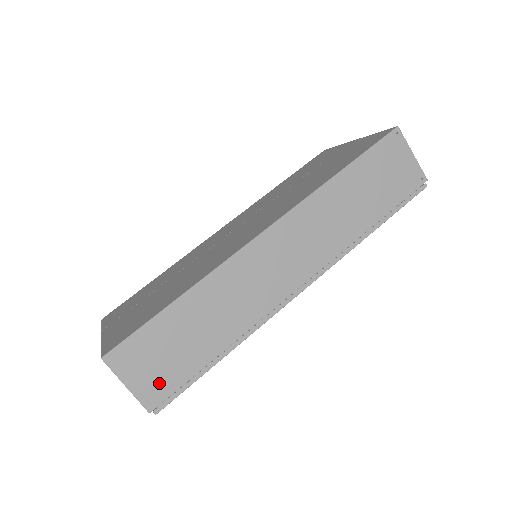
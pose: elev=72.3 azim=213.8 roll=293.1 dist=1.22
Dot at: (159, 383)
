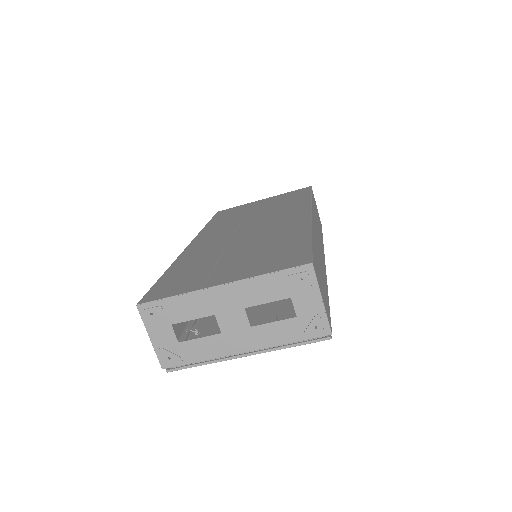
Dot at: (326, 306)
